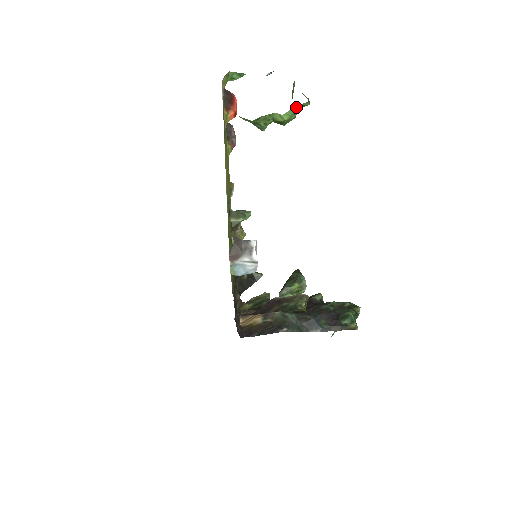
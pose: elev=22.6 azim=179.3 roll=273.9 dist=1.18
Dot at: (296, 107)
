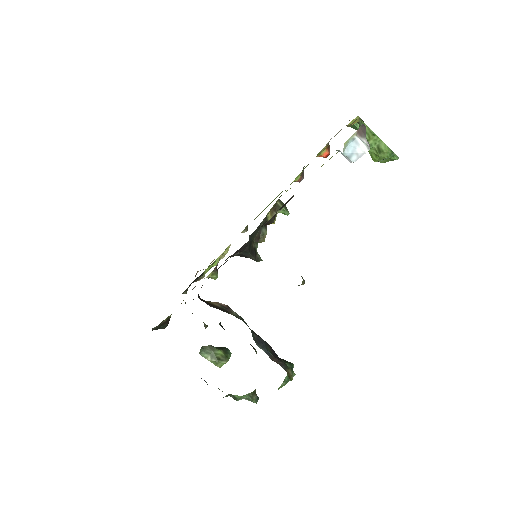
Dot at: (393, 152)
